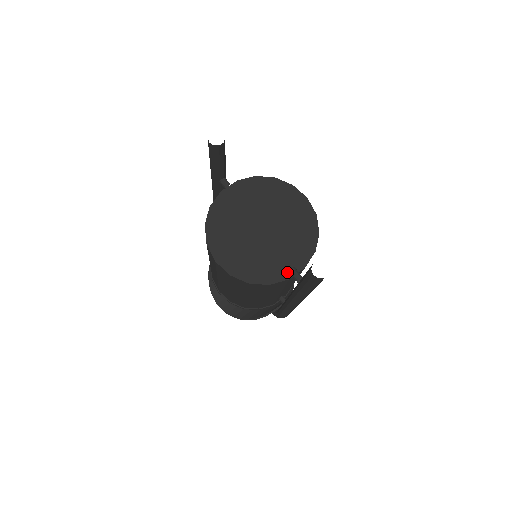
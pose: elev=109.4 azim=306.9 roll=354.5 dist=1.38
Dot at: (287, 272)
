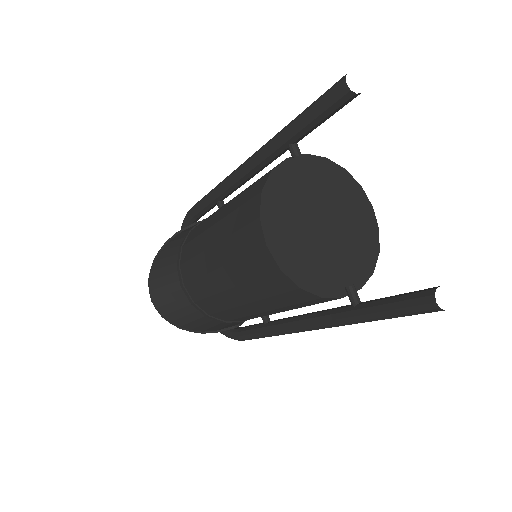
Dot at: (343, 288)
